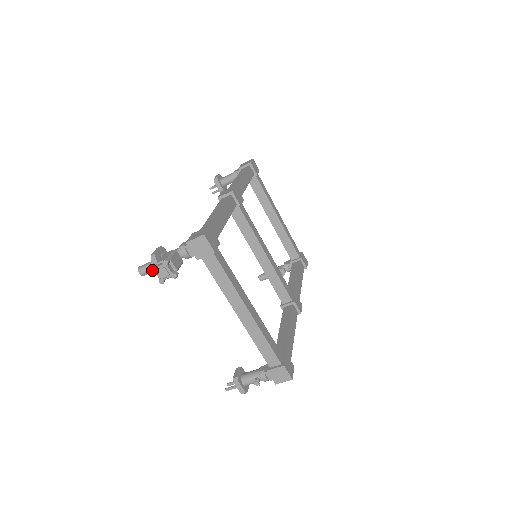
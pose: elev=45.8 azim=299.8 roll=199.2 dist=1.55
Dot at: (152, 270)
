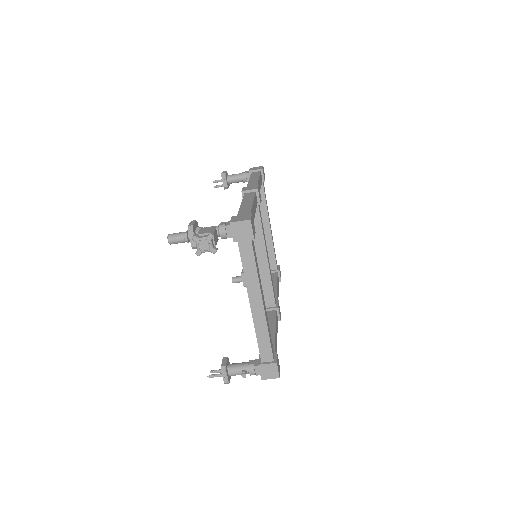
Dot at: (194, 240)
